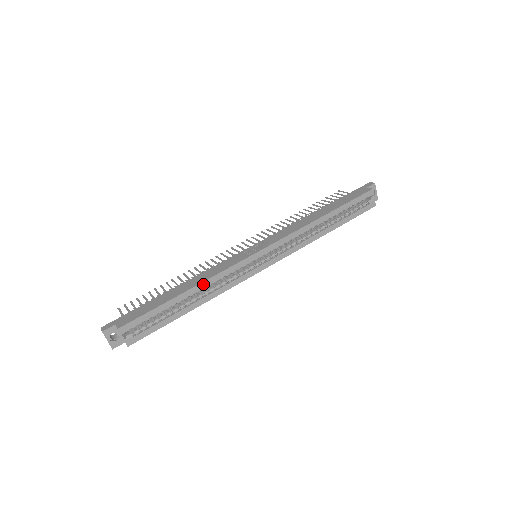
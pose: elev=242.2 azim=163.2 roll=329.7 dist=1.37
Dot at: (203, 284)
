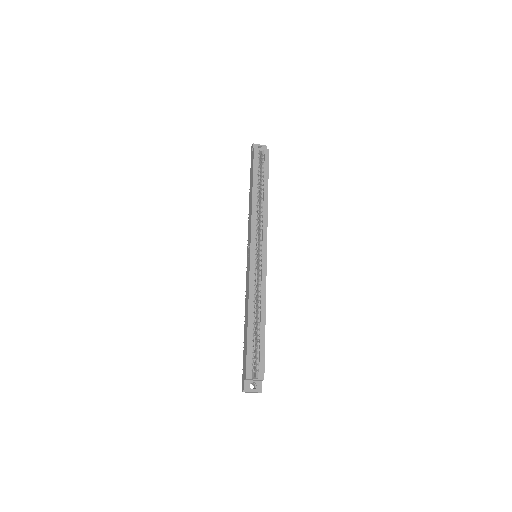
Dot at: (250, 303)
